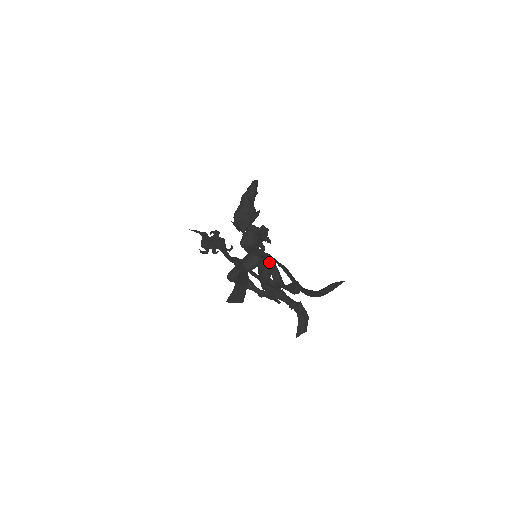
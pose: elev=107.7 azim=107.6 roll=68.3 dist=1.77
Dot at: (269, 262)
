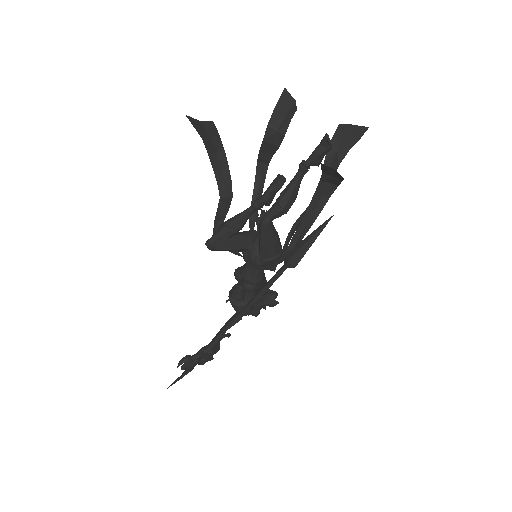
Dot at: (258, 161)
